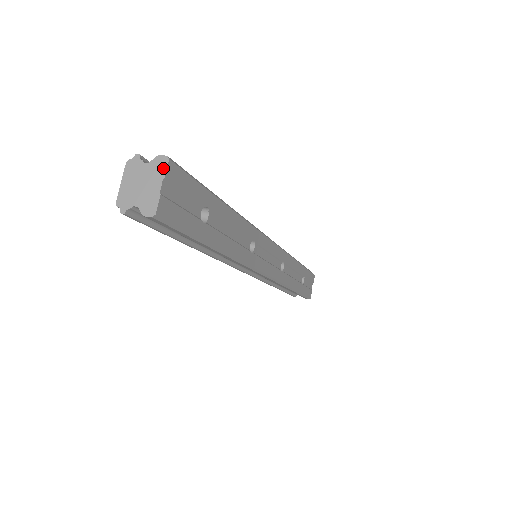
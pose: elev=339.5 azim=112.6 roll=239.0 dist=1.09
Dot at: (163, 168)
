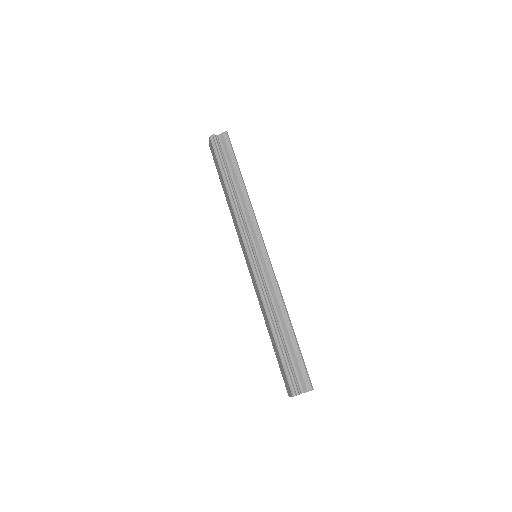
Dot at: occluded
